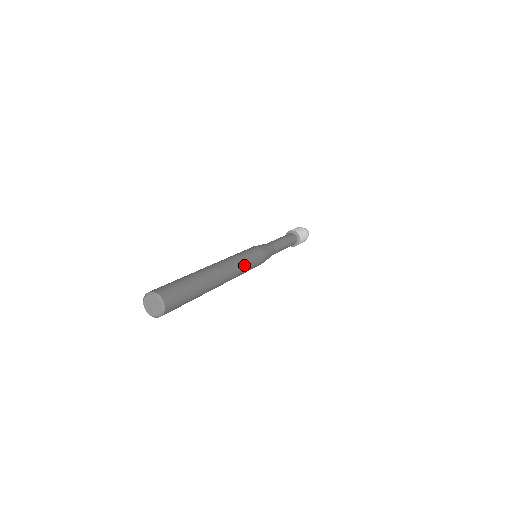
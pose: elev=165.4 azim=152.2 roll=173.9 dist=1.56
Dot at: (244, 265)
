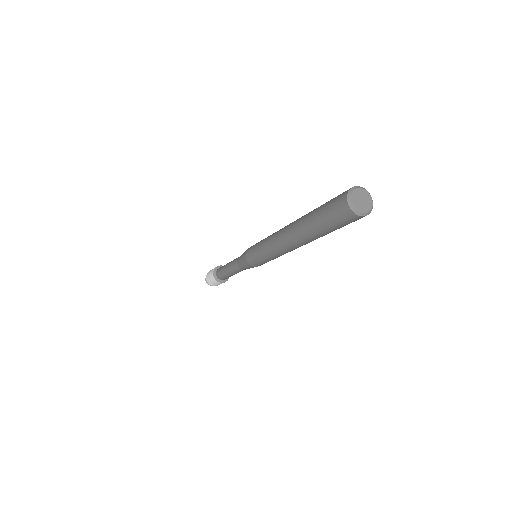
Dot at: occluded
